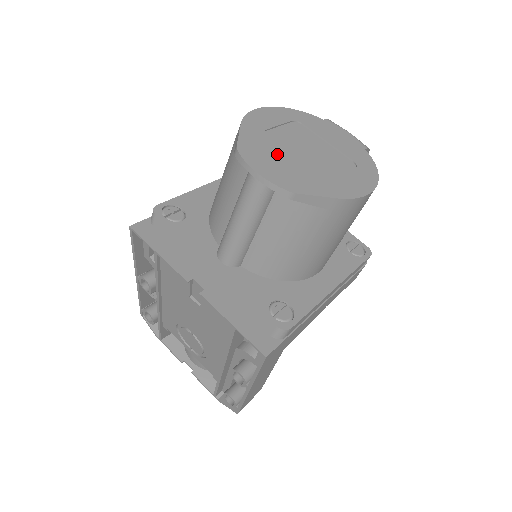
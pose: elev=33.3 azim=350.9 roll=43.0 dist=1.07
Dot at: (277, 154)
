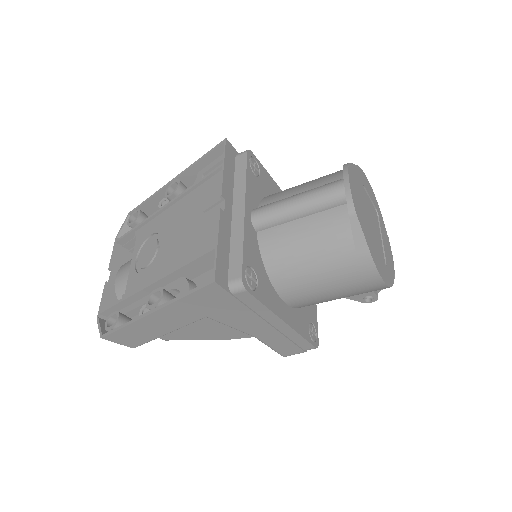
Dot at: (361, 196)
